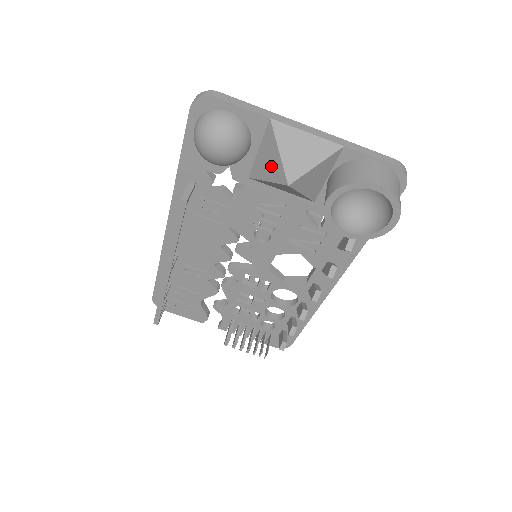
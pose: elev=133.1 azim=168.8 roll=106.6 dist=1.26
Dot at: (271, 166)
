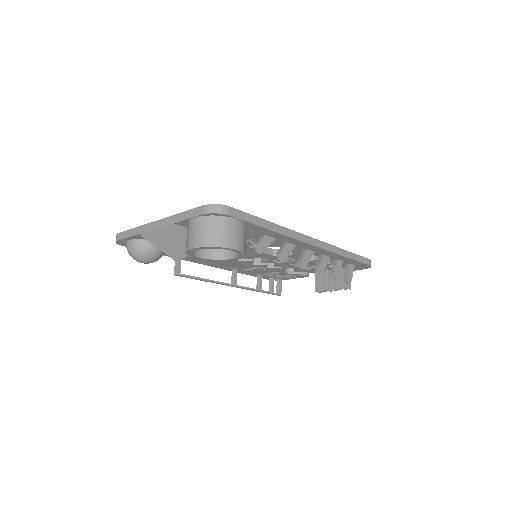
Dot at: occluded
